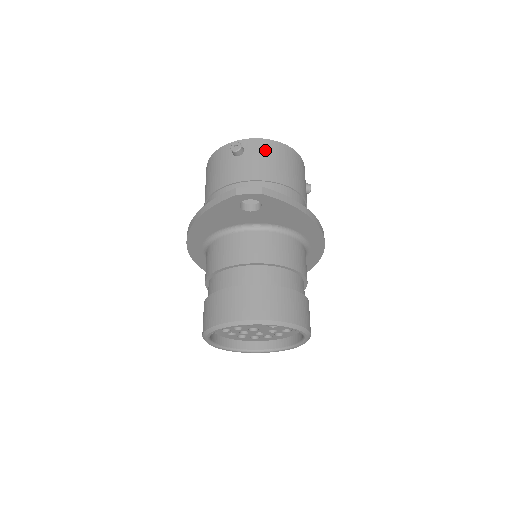
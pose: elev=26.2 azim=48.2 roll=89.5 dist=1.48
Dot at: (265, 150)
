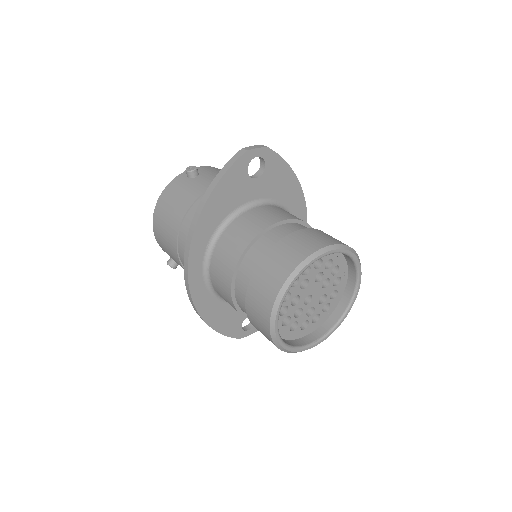
Dot at: (215, 170)
